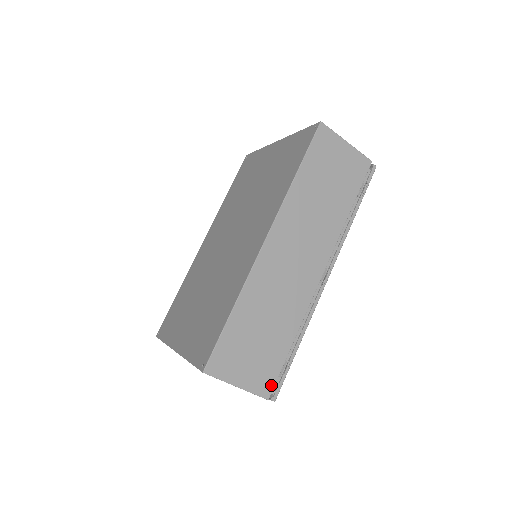
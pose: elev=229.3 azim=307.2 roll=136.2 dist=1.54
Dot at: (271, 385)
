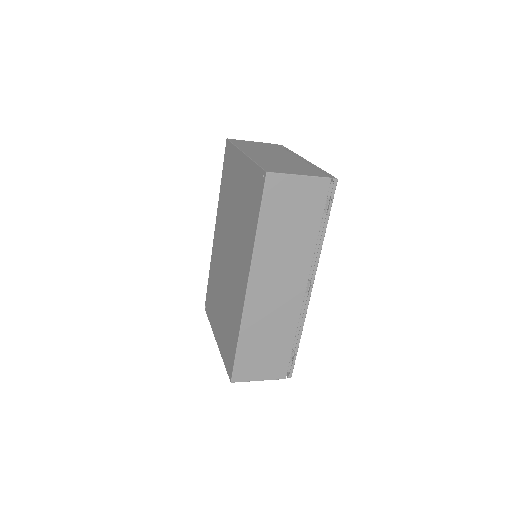
Dot at: (285, 371)
